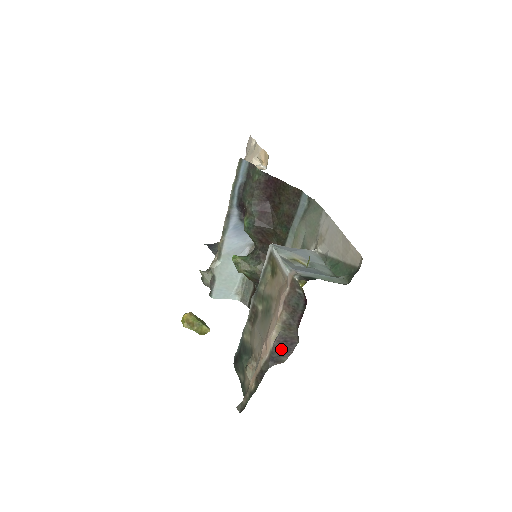
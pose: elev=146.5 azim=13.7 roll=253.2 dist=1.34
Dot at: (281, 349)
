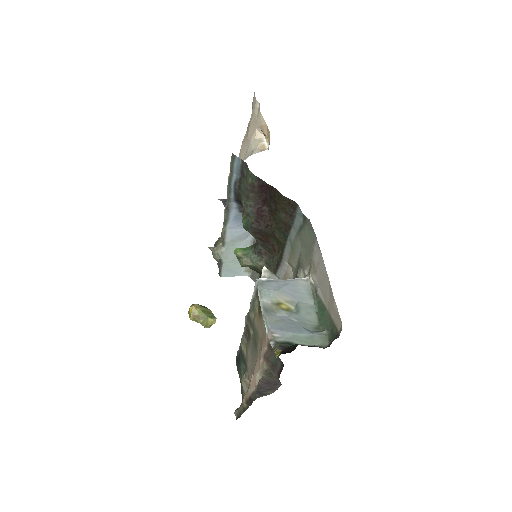
Dot at: (266, 387)
